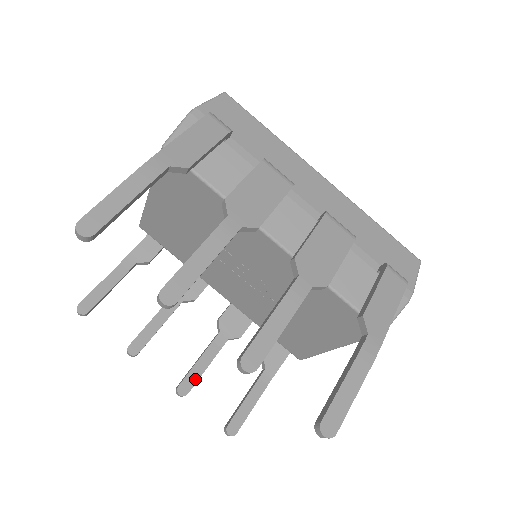
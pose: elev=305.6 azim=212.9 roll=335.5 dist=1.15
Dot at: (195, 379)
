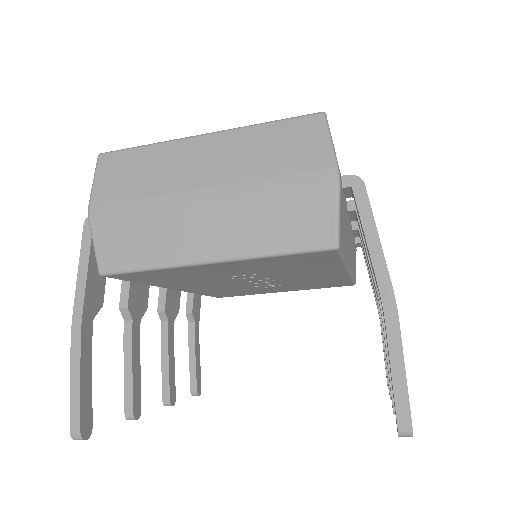
Dot at: (174, 381)
